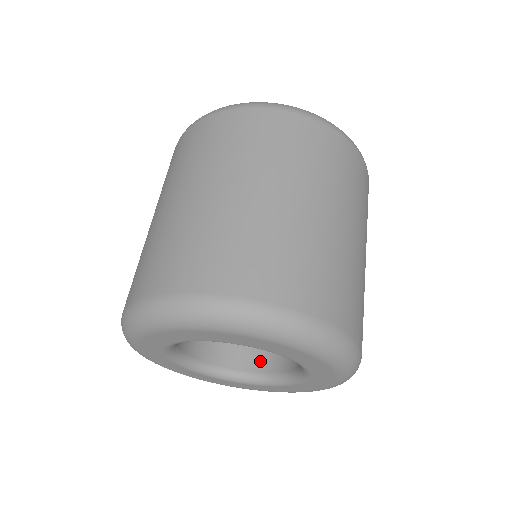
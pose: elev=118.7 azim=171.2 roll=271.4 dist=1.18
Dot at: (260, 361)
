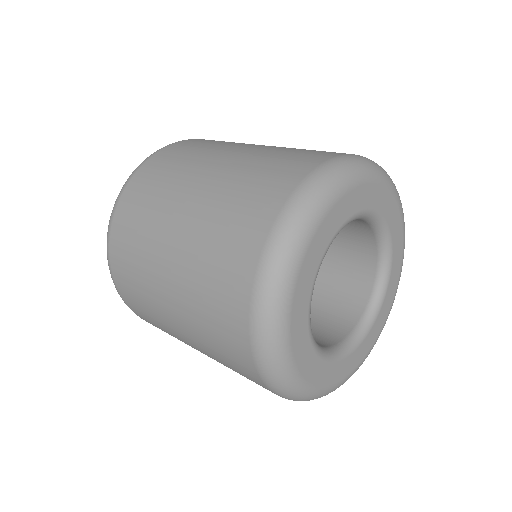
Dot at: occluded
